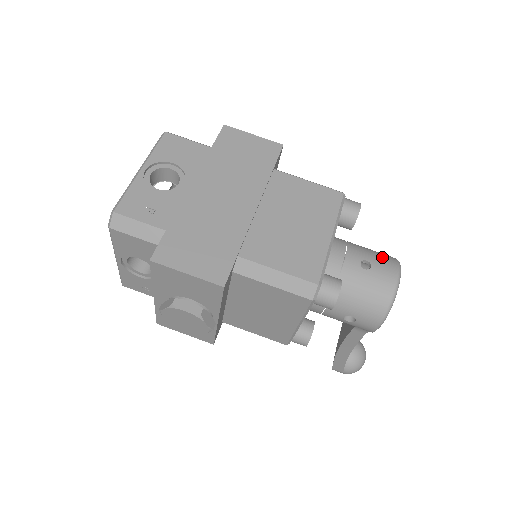
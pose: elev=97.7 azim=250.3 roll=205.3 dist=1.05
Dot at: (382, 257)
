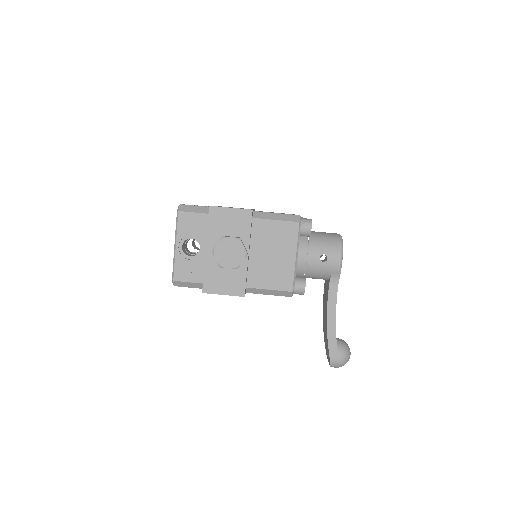
Dot at: occluded
